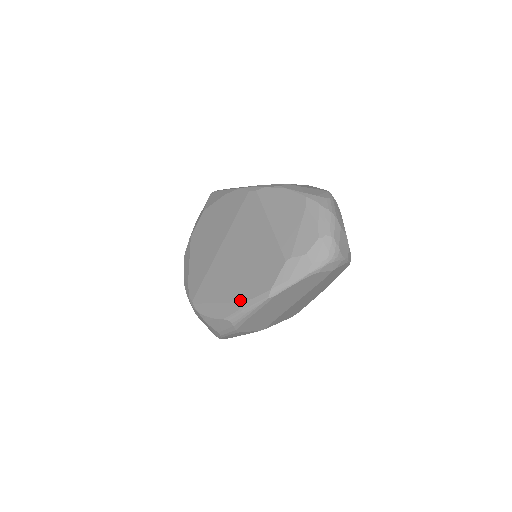
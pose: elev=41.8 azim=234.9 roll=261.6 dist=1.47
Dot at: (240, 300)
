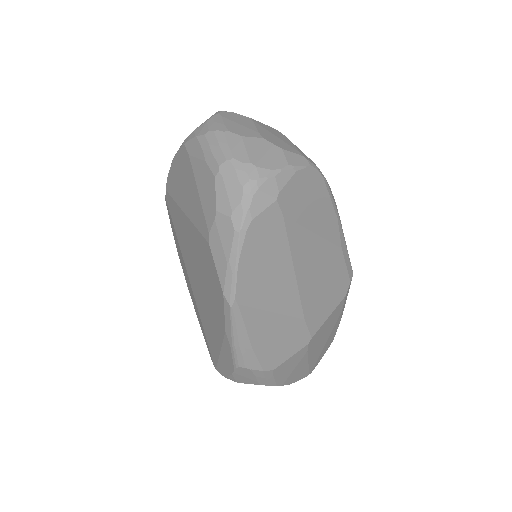
Dot at: (222, 333)
